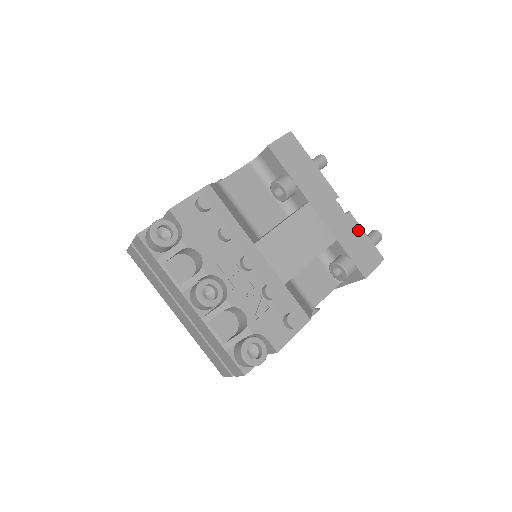
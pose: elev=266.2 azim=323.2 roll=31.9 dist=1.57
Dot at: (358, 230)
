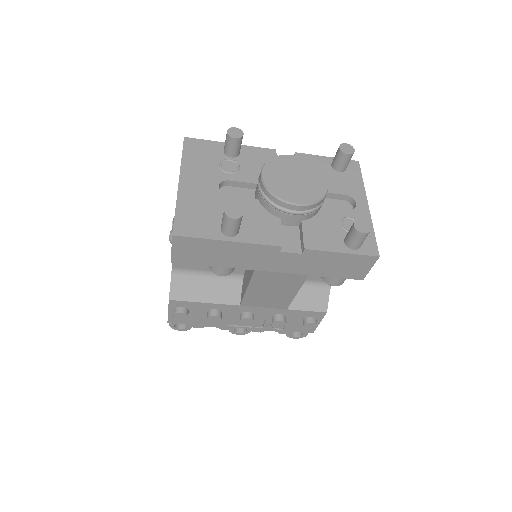
Dot at: (328, 256)
